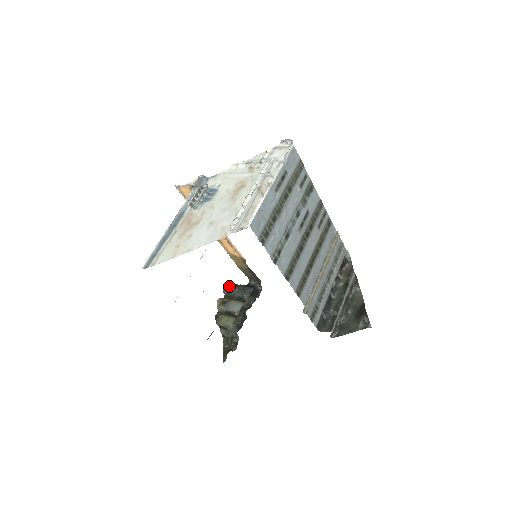
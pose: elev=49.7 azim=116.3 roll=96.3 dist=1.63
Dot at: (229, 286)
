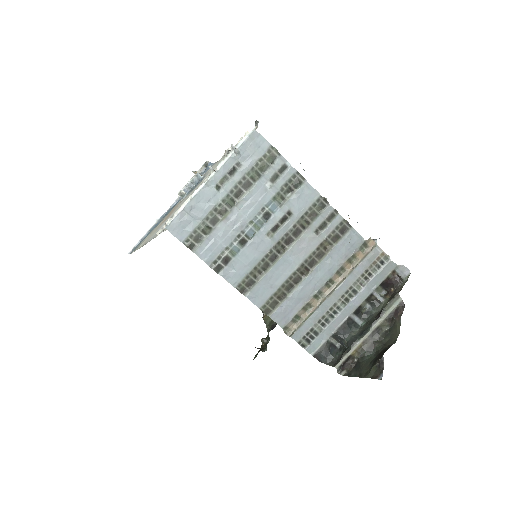
Dot at: occluded
